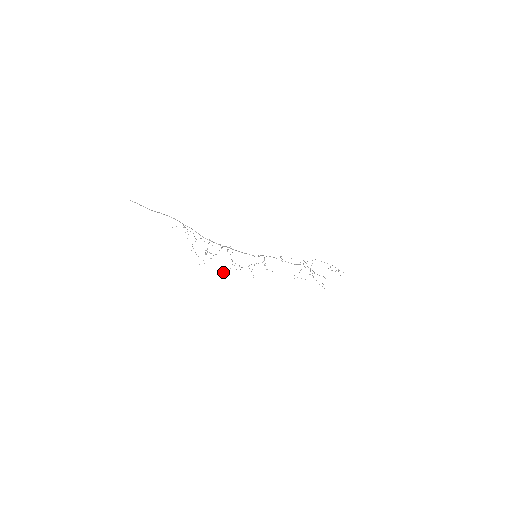
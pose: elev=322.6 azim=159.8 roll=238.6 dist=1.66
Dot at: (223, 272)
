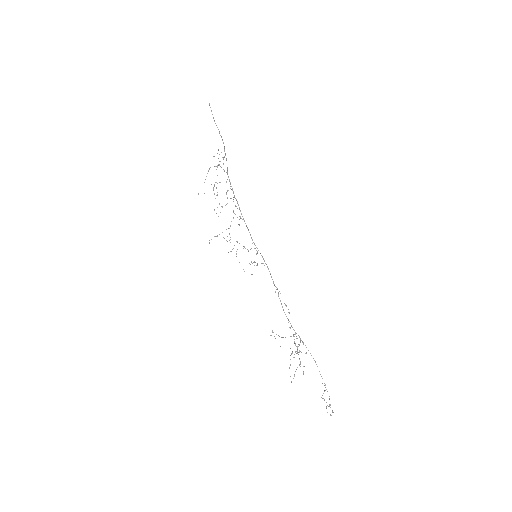
Dot at: occluded
